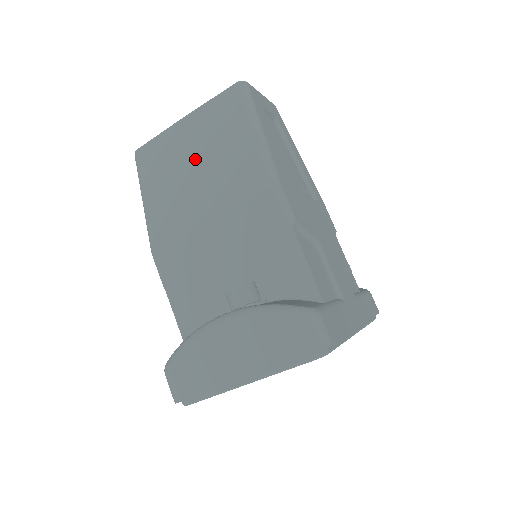
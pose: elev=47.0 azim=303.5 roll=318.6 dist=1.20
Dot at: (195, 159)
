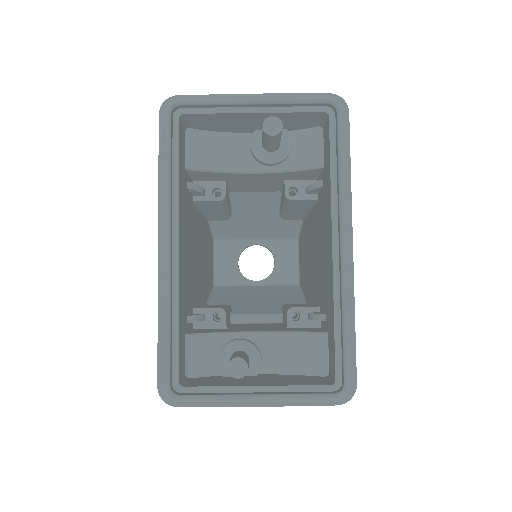
Dot at: occluded
